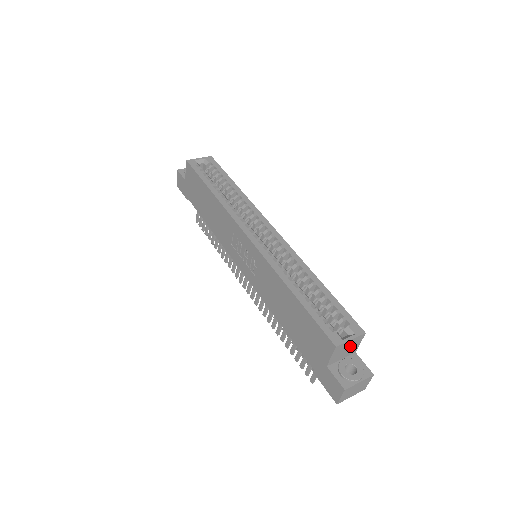
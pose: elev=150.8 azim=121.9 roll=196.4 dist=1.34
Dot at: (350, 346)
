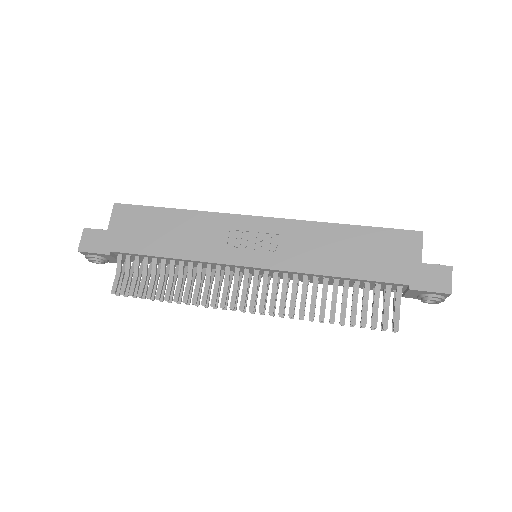
Dot at: occluded
